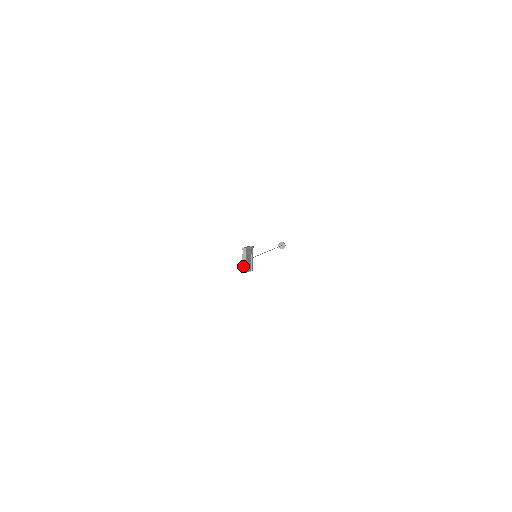
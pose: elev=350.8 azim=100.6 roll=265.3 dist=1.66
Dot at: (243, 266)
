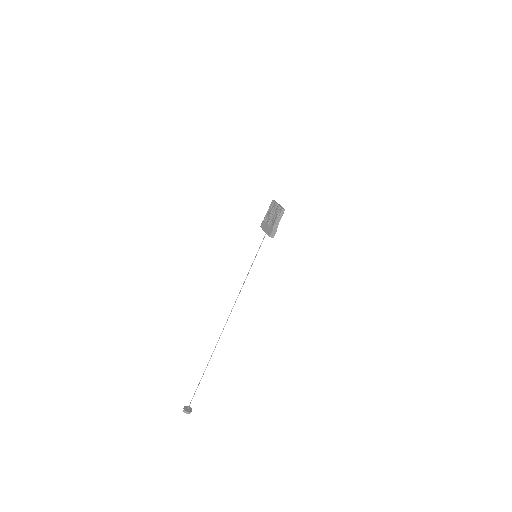
Dot at: (280, 206)
